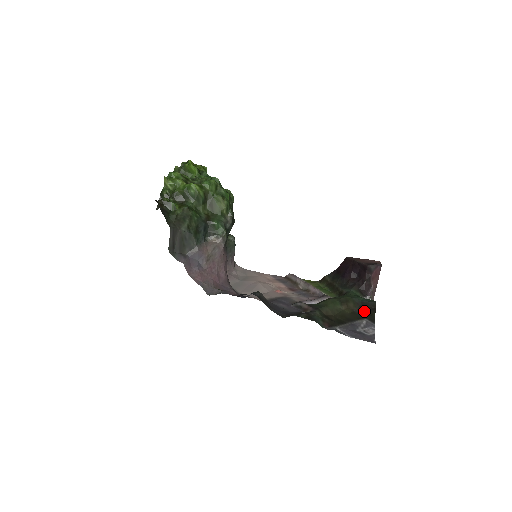
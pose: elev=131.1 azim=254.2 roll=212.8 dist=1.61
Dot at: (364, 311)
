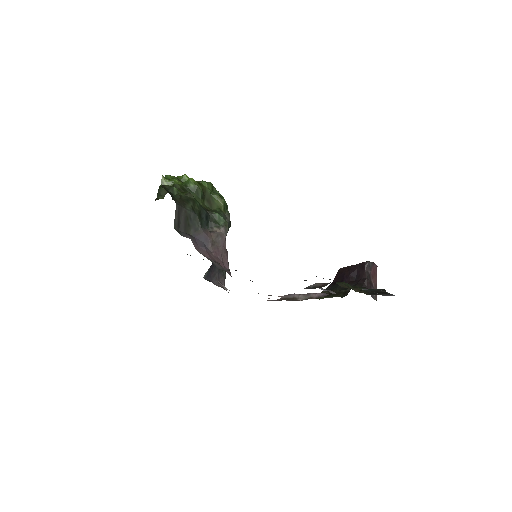
Dot at: (376, 294)
